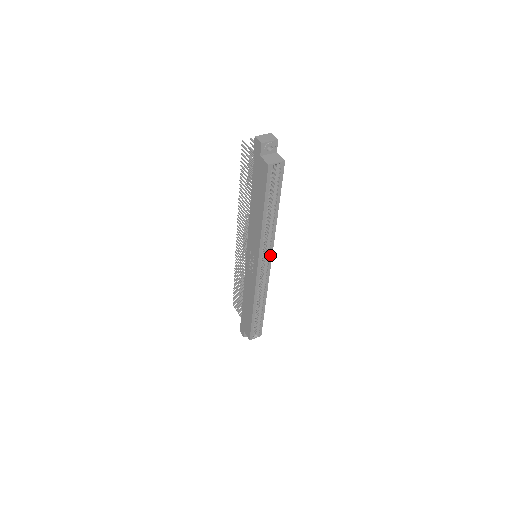
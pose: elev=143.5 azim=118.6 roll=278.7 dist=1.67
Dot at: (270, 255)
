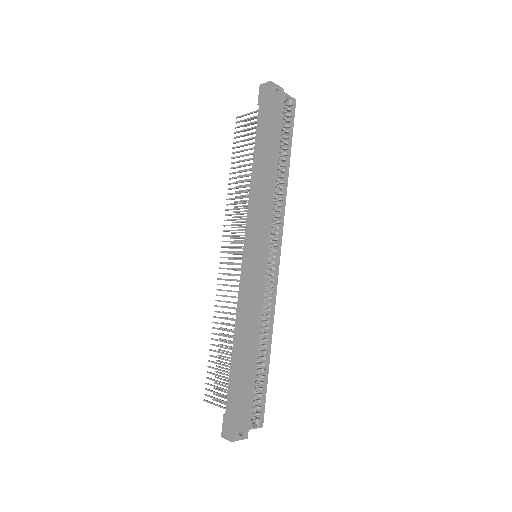
Dot at: (279, 238)
